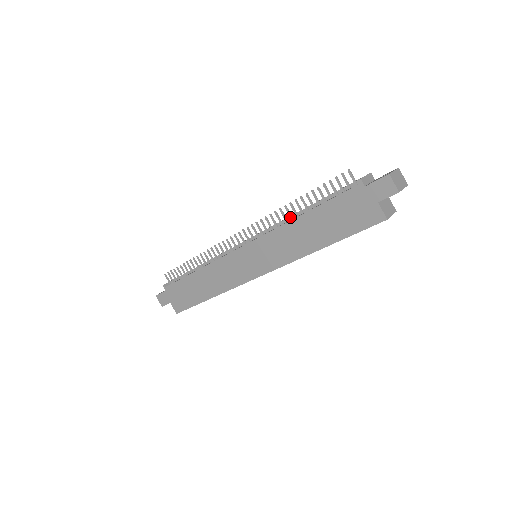
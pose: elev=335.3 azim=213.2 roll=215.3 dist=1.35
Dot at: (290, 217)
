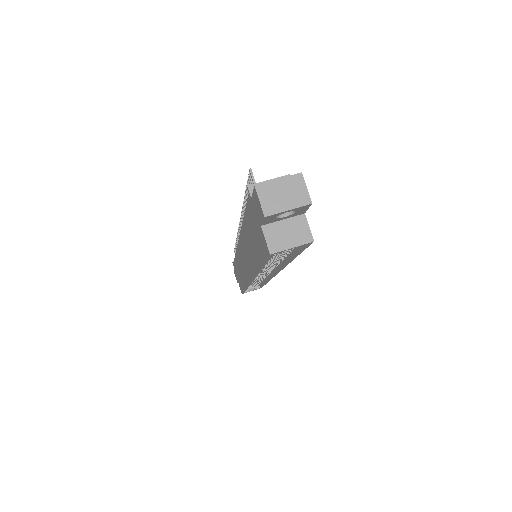
Dot at: occluded
